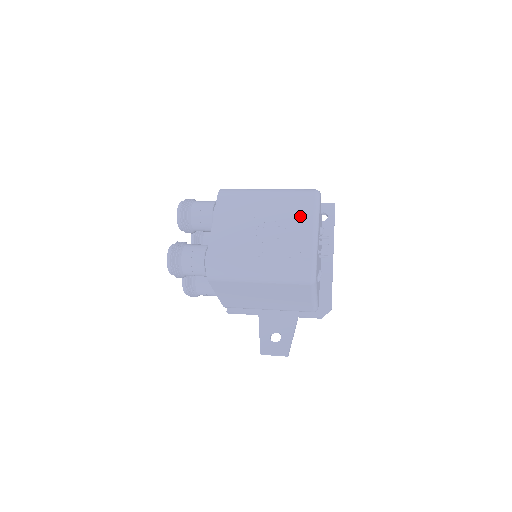
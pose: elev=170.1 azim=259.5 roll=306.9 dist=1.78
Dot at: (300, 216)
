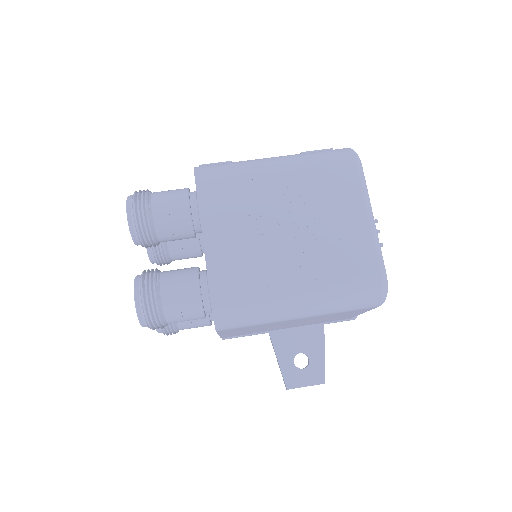
Dot at: (343, 200)
